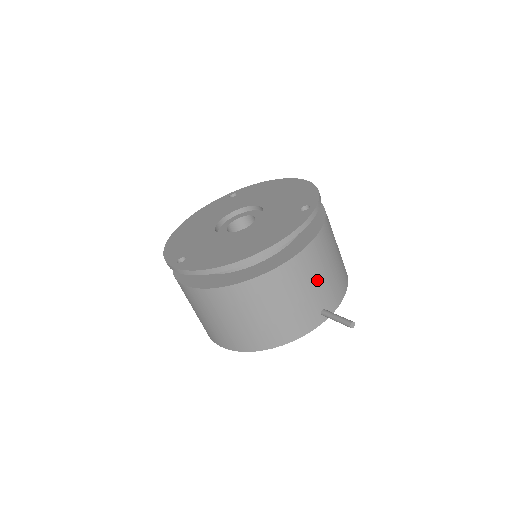
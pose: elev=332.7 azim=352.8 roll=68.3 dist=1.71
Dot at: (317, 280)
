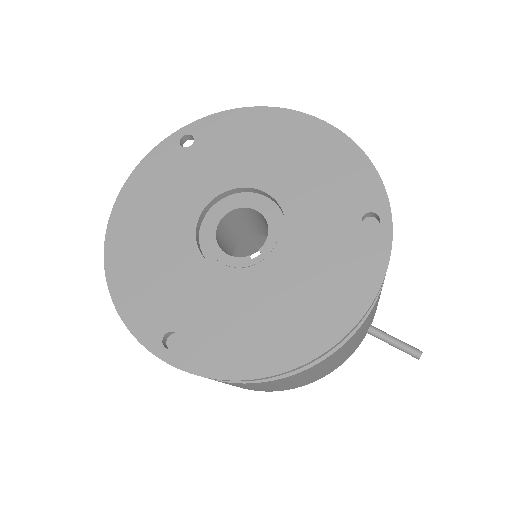
Dot at: (375, 309)
